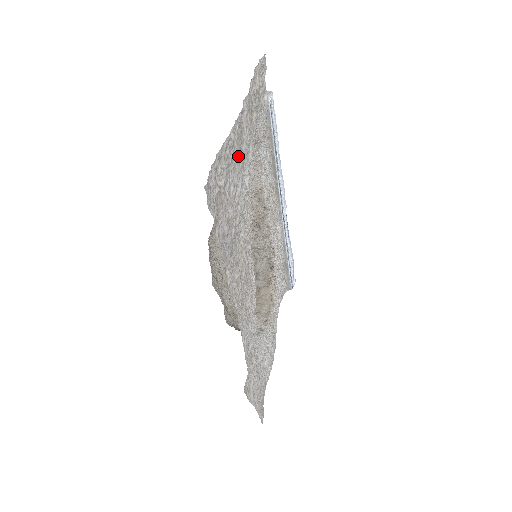
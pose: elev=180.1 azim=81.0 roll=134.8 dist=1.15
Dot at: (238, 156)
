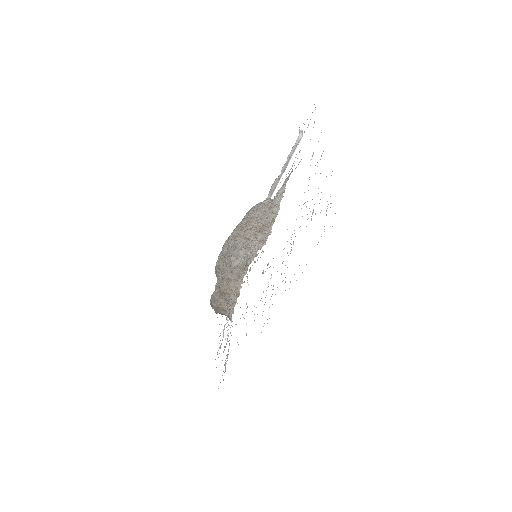
Dot at: occluded
